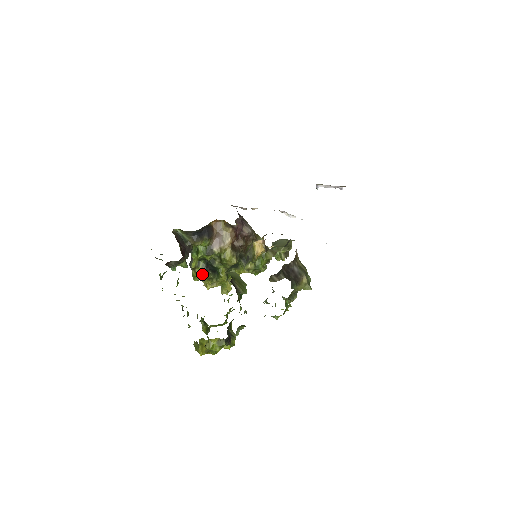
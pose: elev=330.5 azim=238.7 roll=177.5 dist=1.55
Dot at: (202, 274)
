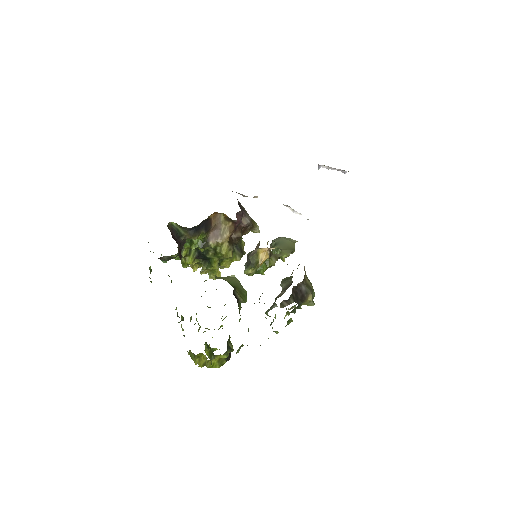
Dot at: (192, 261)
